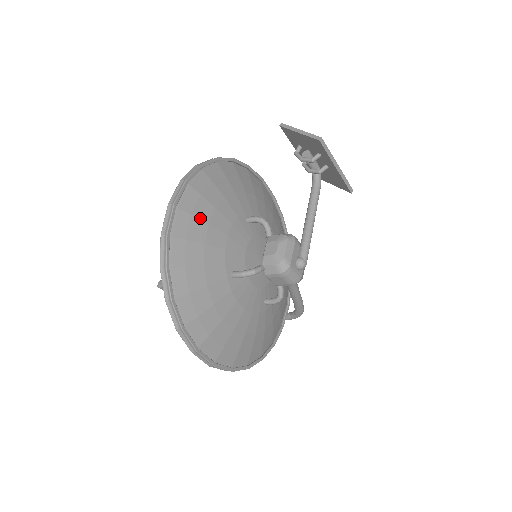
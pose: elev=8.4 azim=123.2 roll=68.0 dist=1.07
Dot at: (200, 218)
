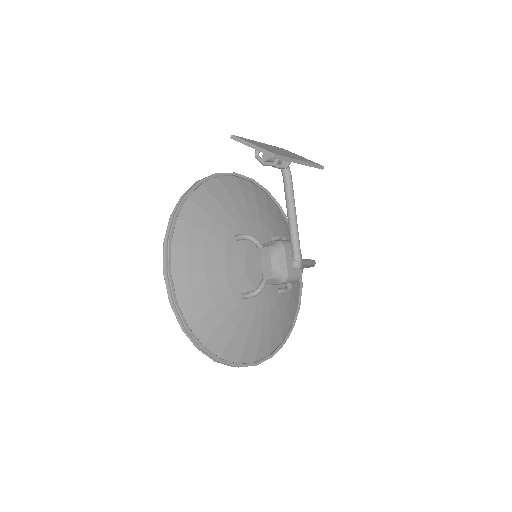
Dot at: (195, 269)
